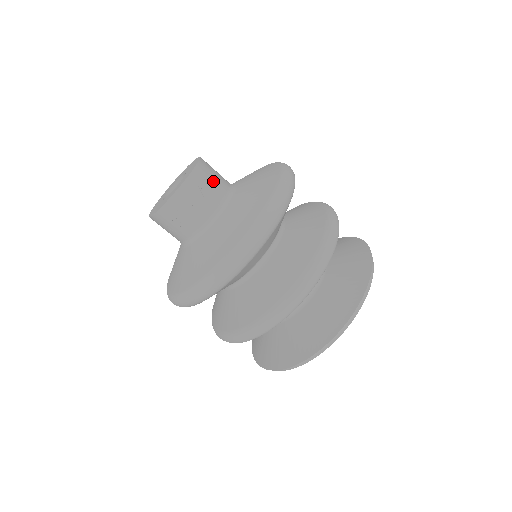
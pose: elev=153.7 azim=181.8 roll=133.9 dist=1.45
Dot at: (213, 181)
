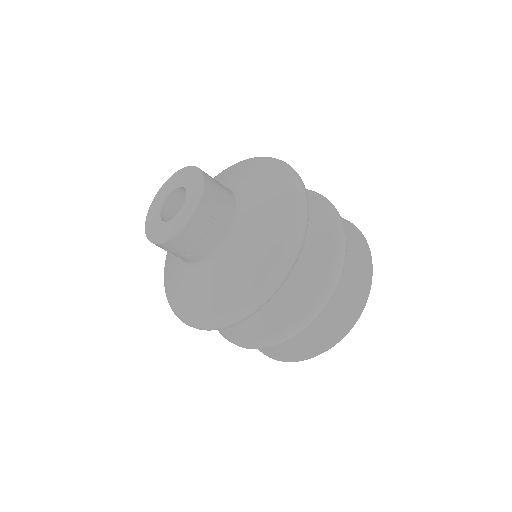
Dot at: (218, 213)
